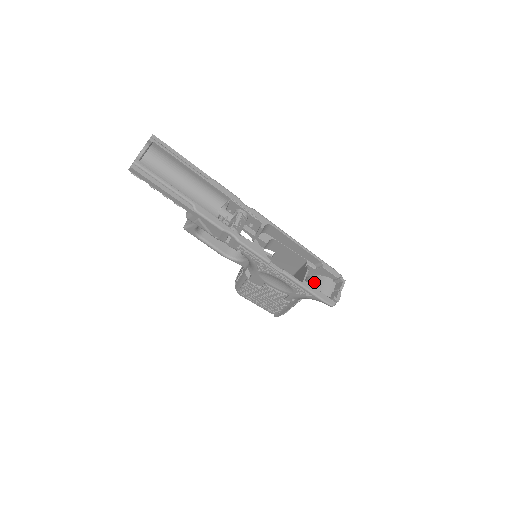
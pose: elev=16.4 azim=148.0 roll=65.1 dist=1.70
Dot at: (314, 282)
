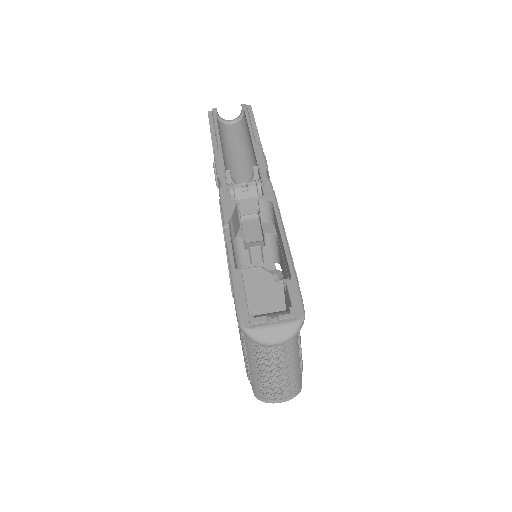
Dot at: occluded
